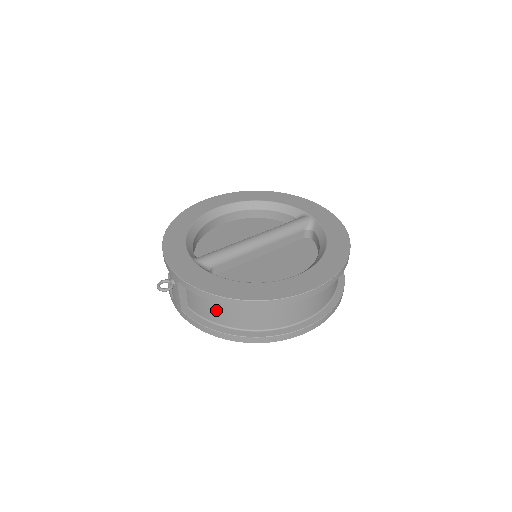
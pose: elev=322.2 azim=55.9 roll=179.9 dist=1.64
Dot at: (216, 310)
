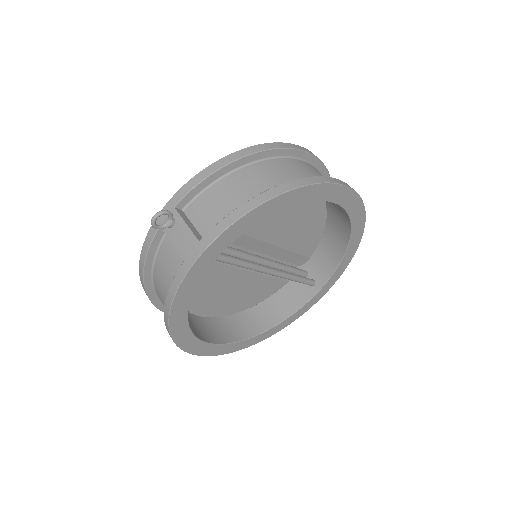
Dot at: (236, 191)
